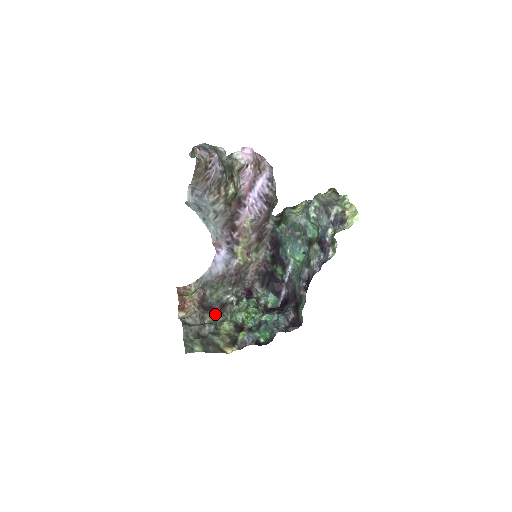
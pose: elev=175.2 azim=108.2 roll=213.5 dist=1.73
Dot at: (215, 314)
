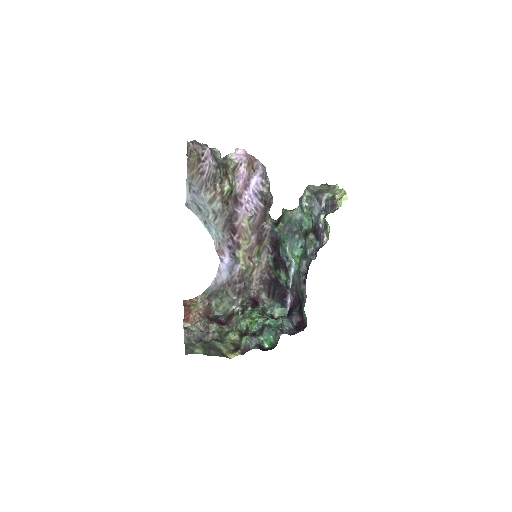
Dot at: (221, 325)
